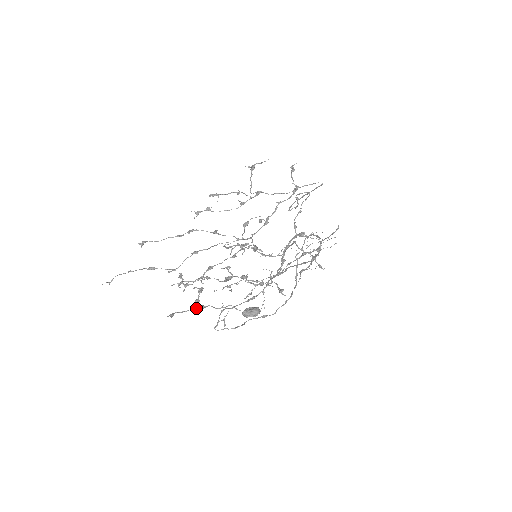
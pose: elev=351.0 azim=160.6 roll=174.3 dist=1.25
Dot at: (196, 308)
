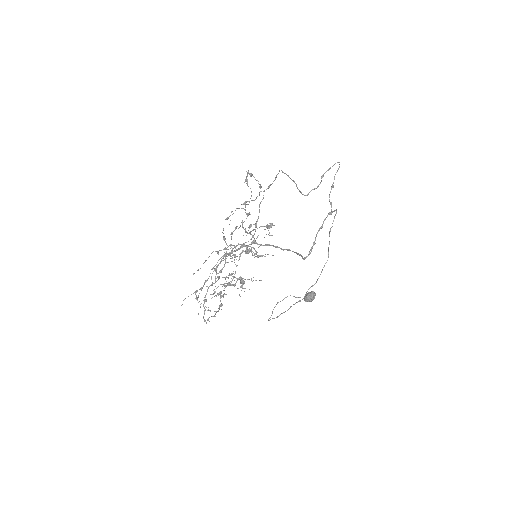
Dot at: occluded
